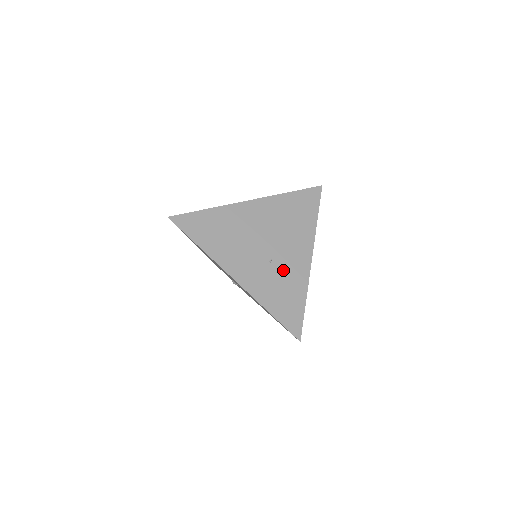
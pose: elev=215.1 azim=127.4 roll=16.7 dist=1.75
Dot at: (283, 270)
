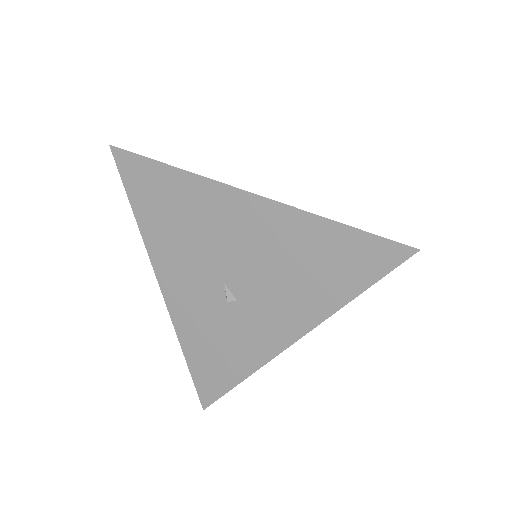
Dot at: occluded
